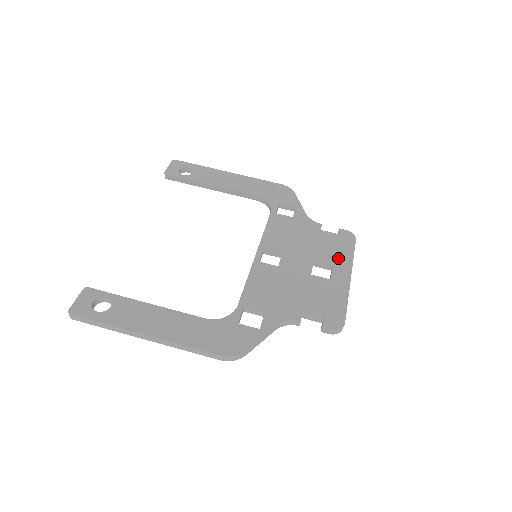
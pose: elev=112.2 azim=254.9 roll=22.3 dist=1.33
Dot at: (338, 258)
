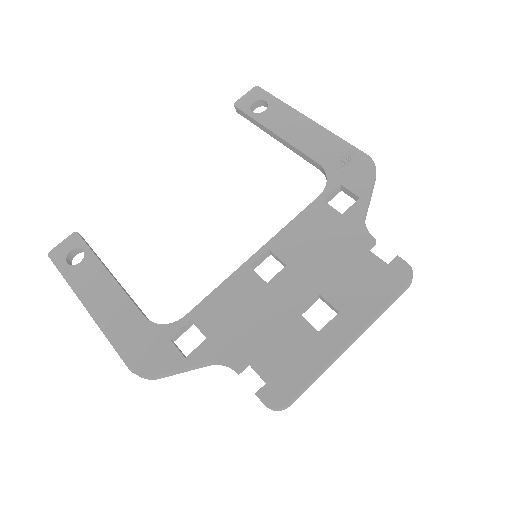
Dot at: (356, 303)
